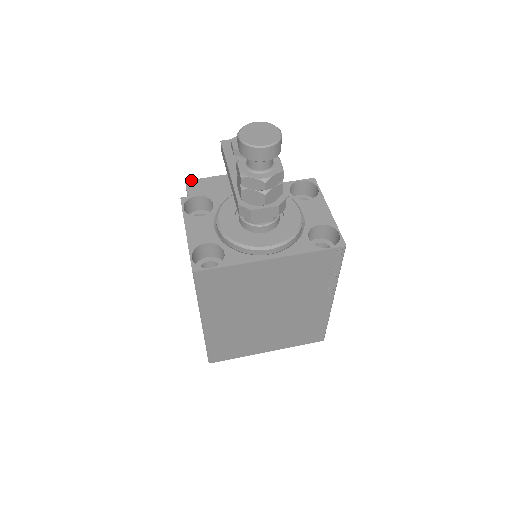
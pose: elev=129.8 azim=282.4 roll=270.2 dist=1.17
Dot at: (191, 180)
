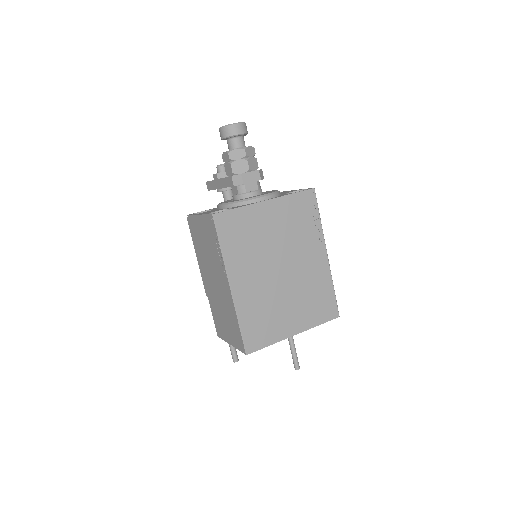
Dot at: occluded
